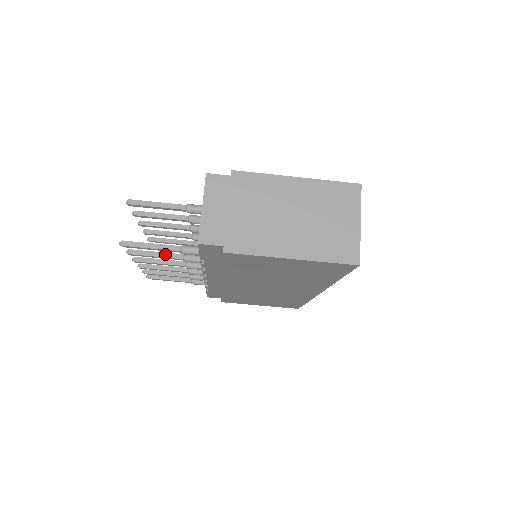
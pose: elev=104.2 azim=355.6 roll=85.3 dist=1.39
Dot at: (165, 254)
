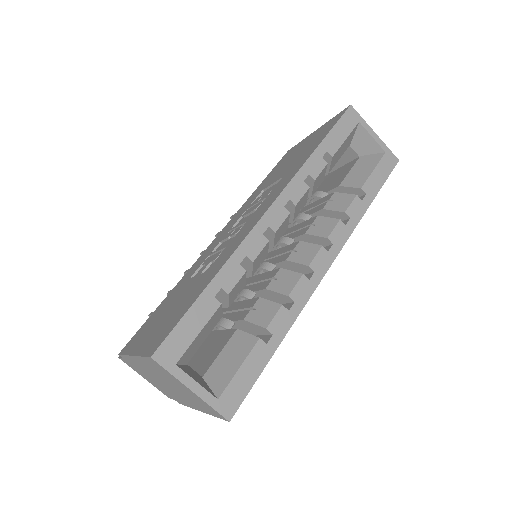
Dot at: occluded
